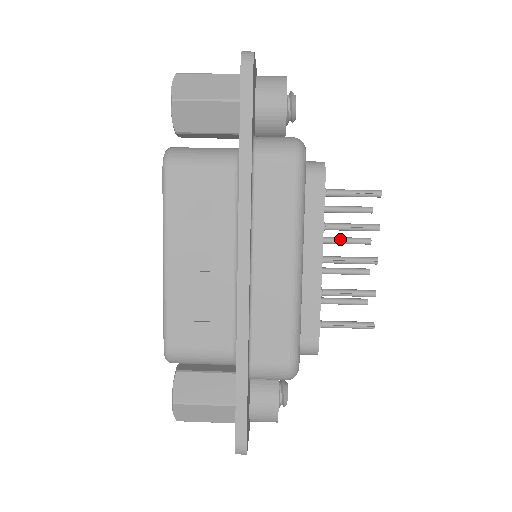
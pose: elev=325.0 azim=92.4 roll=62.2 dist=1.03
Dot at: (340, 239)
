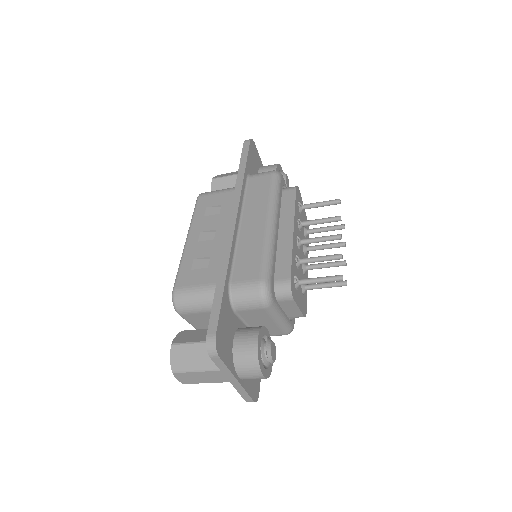
Dot at: (321, 245)
